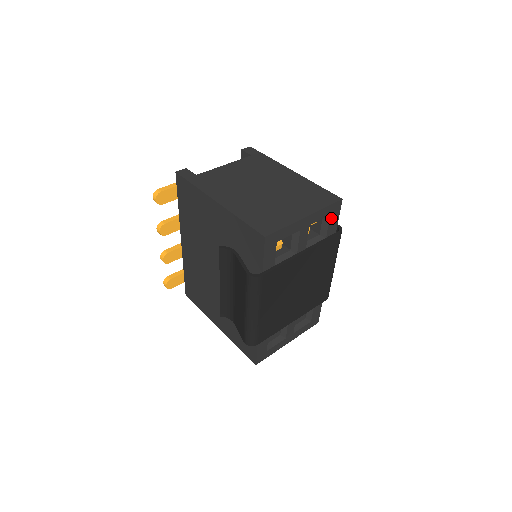
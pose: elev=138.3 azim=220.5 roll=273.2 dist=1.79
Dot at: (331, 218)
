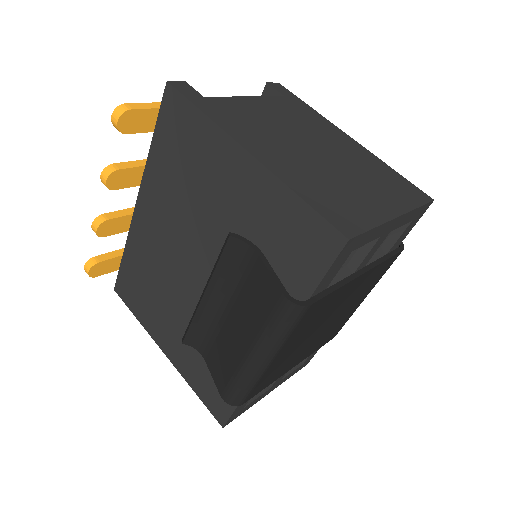
Dot at: (409, 226)
